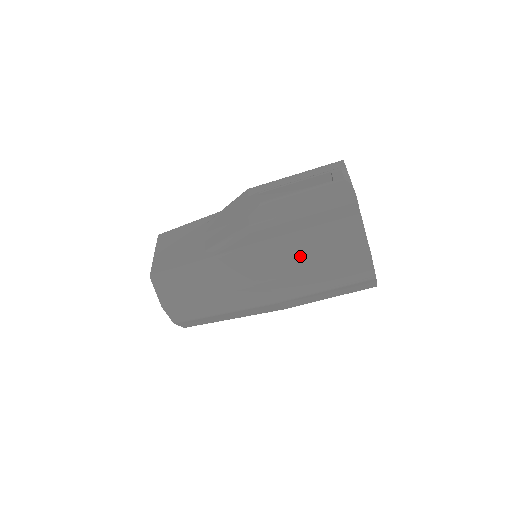
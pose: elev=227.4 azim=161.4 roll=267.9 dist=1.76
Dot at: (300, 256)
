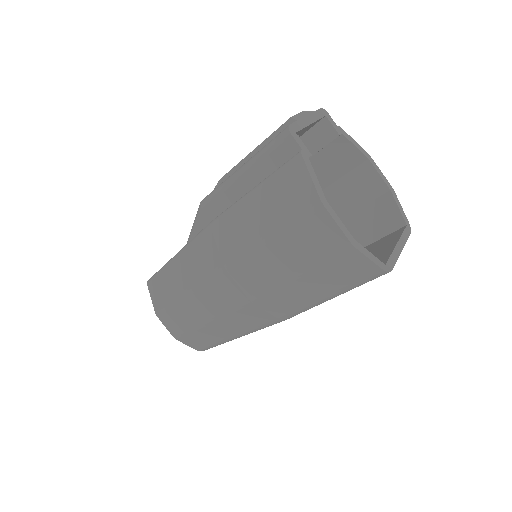
Dot at: (248, 226)
